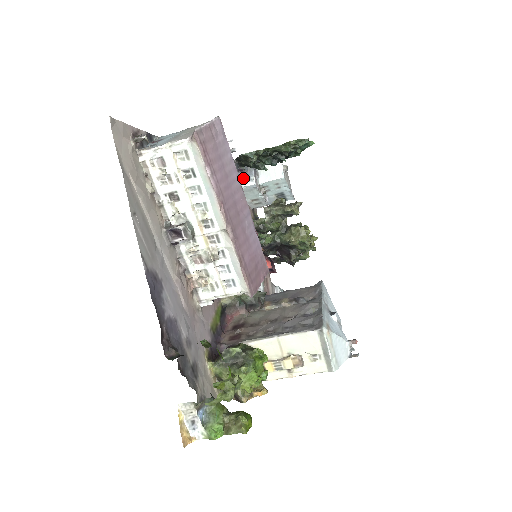
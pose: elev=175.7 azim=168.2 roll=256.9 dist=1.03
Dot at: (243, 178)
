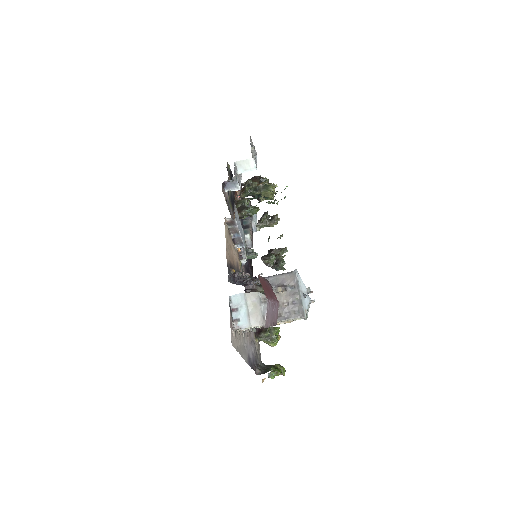
Dot at: (231, 186)
